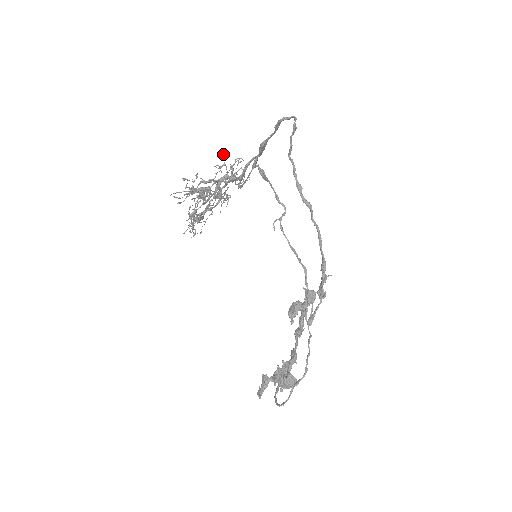
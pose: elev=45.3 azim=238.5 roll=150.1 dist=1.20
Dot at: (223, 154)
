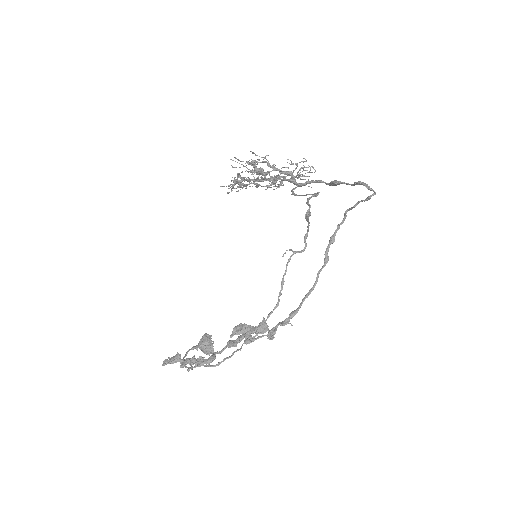
Dot at: occluded
